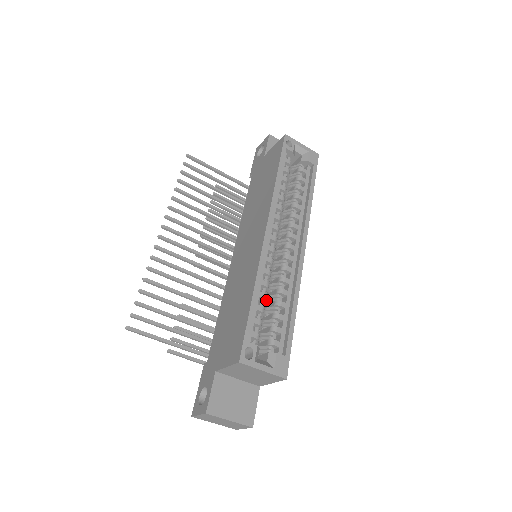
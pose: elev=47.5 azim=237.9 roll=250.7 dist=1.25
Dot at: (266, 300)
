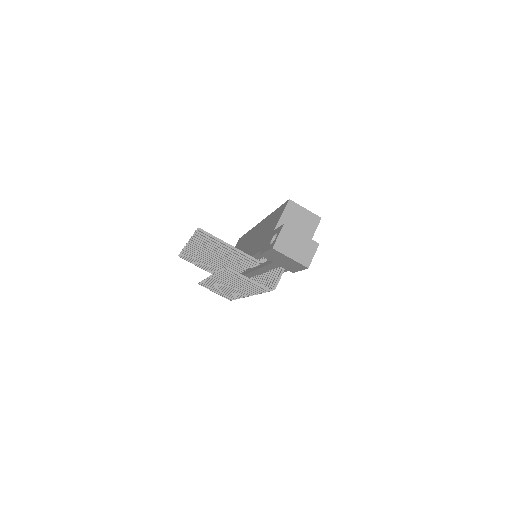
Dot at: occluded
